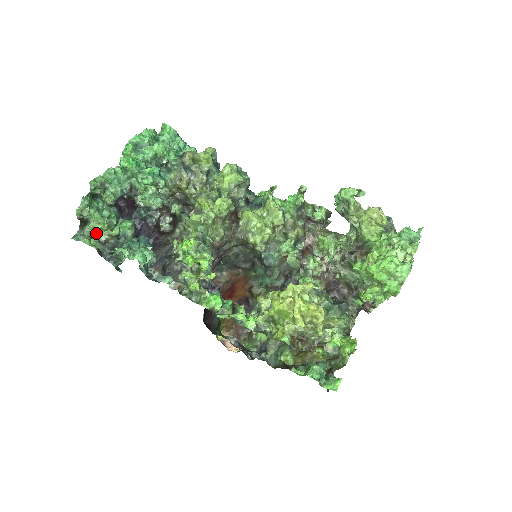
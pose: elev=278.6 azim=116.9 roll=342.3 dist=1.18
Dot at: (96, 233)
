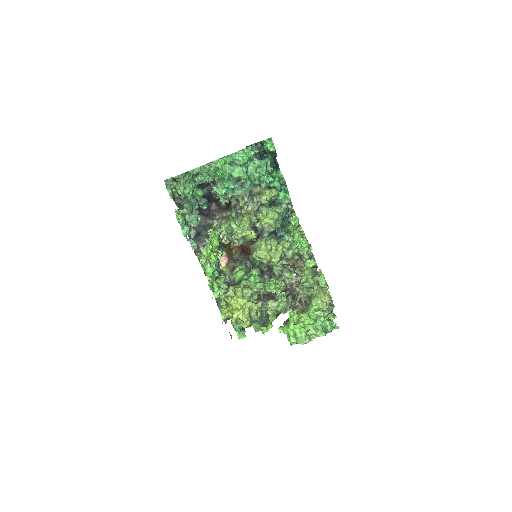
Dot at: occluded
